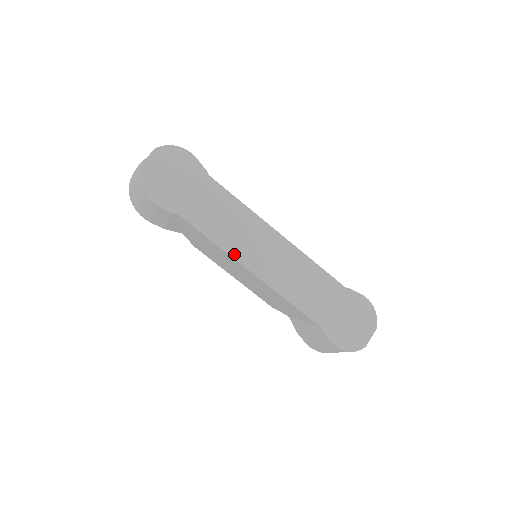
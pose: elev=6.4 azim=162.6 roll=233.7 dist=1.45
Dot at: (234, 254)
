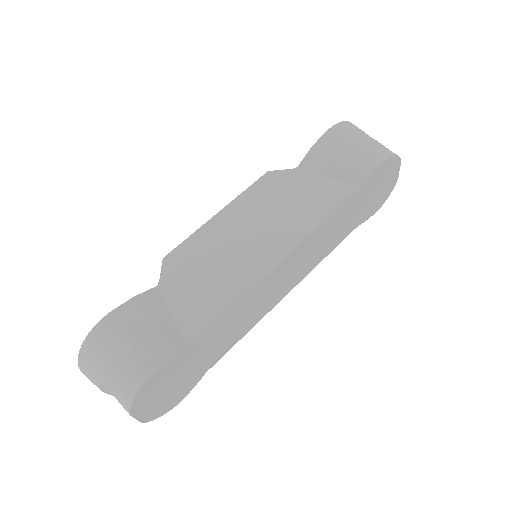
Dot at: (266, 312)
